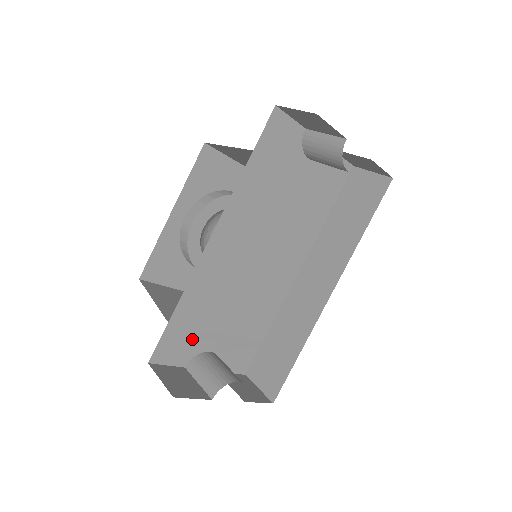
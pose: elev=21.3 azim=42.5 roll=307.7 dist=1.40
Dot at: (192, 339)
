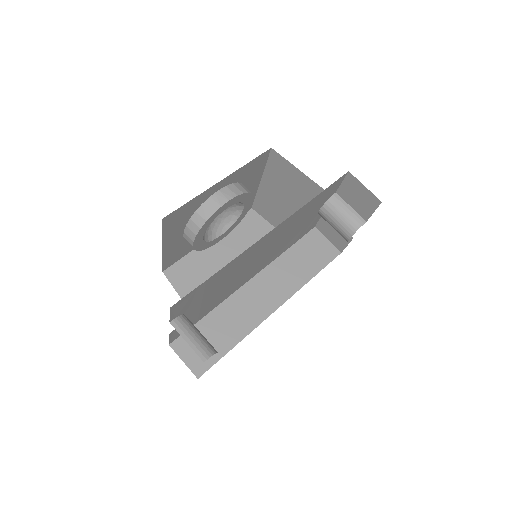
Dot at: (194, 300)
